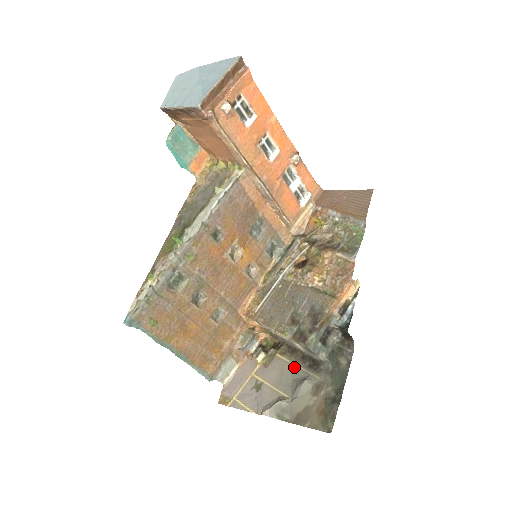
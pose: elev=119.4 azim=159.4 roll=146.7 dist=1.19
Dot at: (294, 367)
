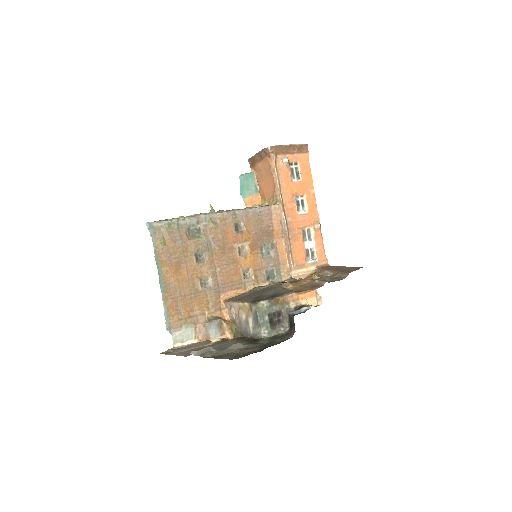
Dot at: occluded
